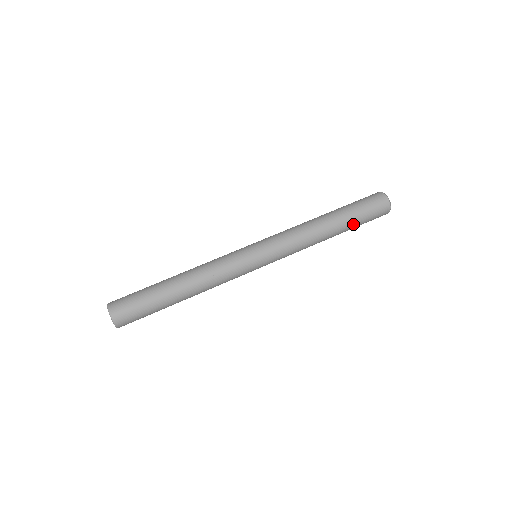
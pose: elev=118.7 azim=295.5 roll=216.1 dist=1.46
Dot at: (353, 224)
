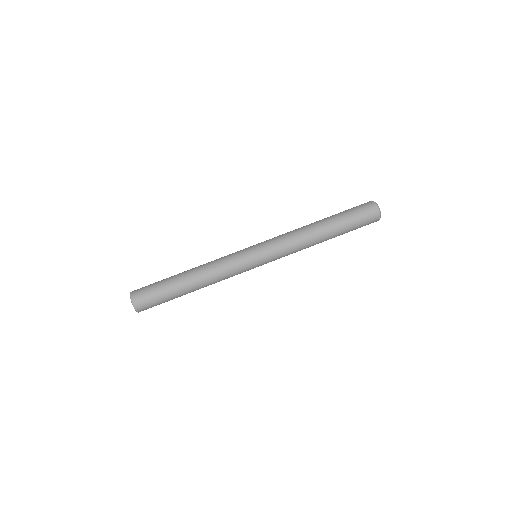
Dot at: occluded
